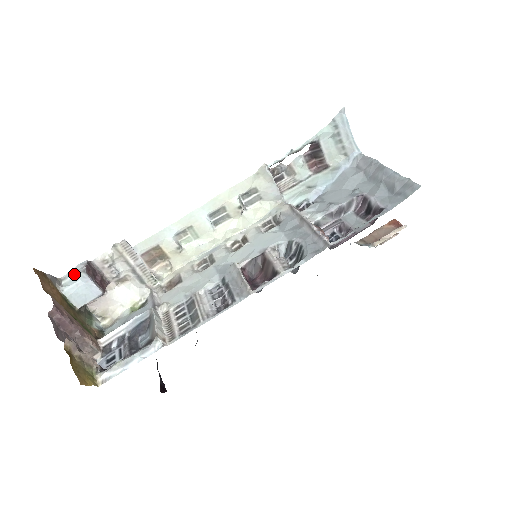
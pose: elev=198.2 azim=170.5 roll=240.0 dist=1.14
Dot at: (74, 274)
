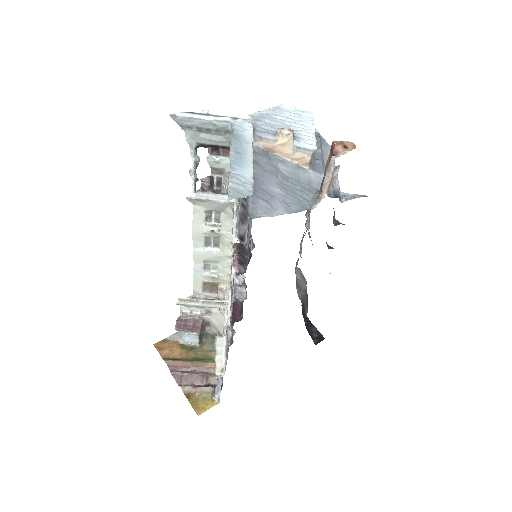
Dot at: occluded
